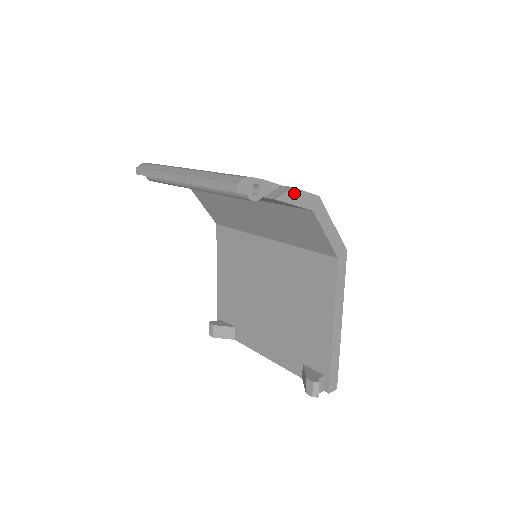
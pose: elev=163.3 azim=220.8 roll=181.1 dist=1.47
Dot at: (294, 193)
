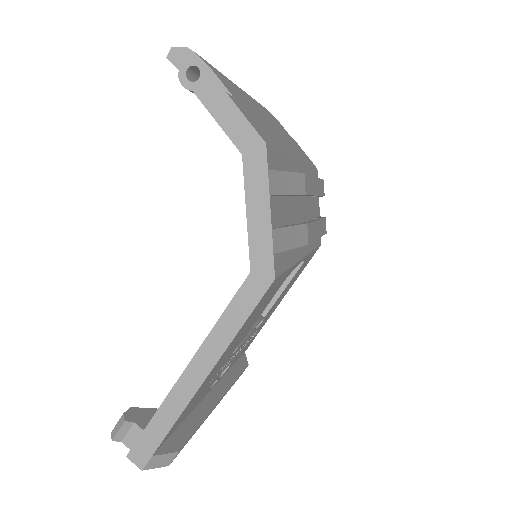
Dot at: (224, 102)
